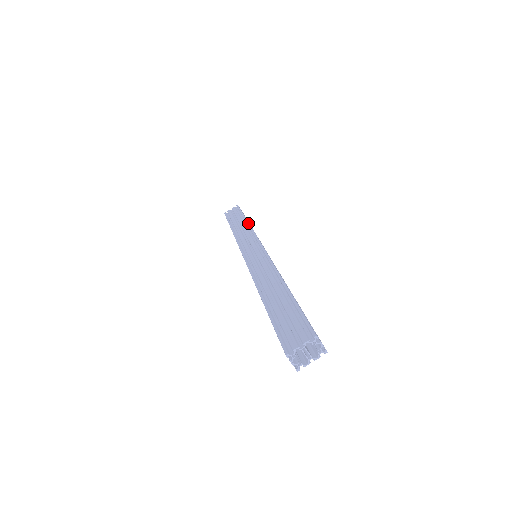
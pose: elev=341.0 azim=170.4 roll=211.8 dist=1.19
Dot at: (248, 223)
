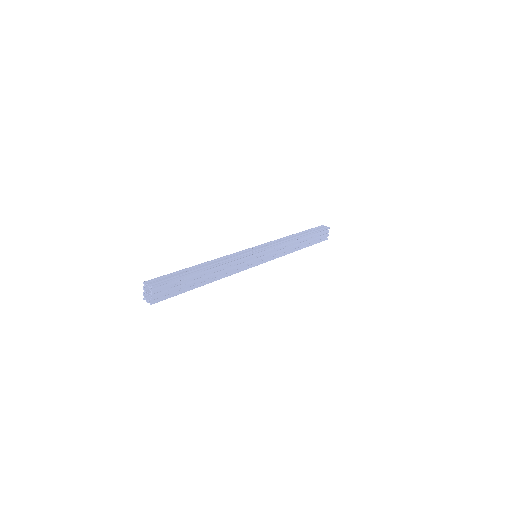
Dot at: (287, 236)
